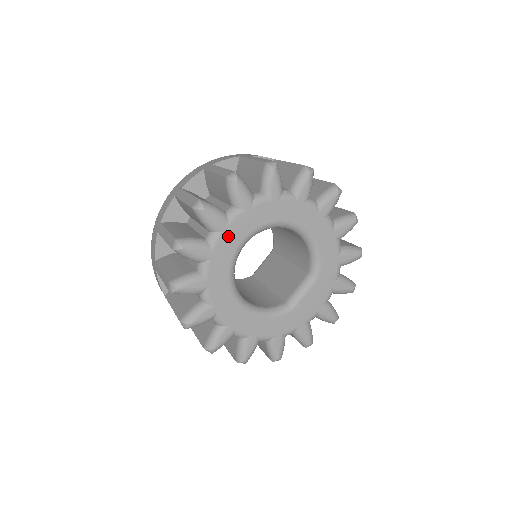
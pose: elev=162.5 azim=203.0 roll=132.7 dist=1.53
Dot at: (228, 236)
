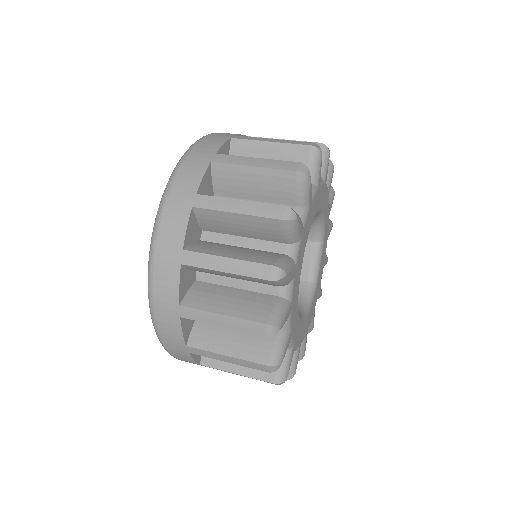
Dot at: (296, 276)
